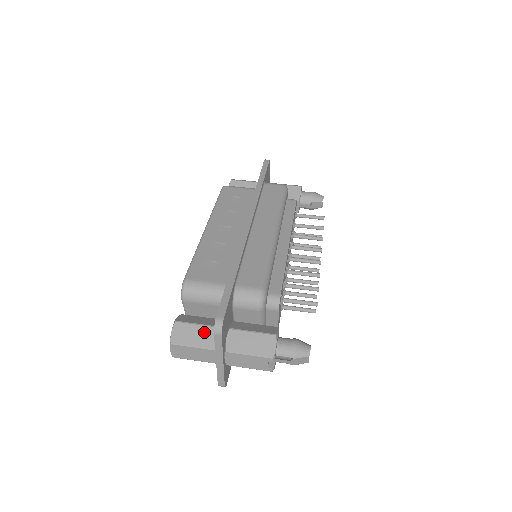
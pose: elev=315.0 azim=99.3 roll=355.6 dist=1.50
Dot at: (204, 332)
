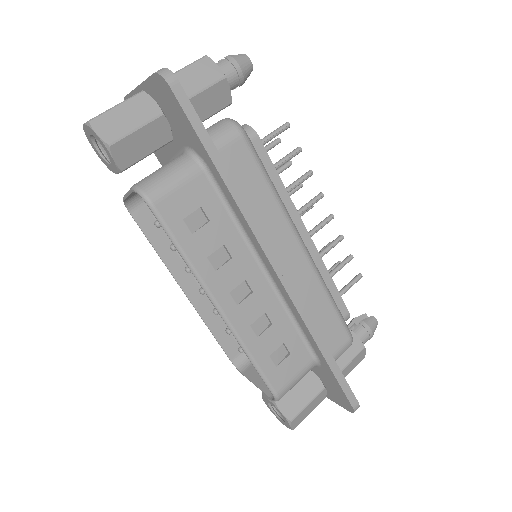
Dot at: (316, 401)
